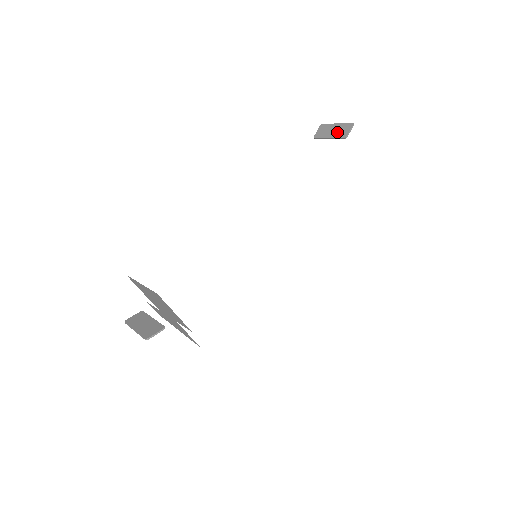
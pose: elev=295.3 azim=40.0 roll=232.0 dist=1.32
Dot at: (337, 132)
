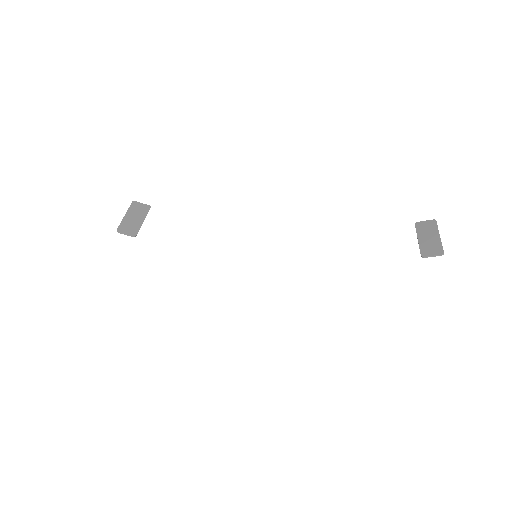
Dot at: (427, 243)
